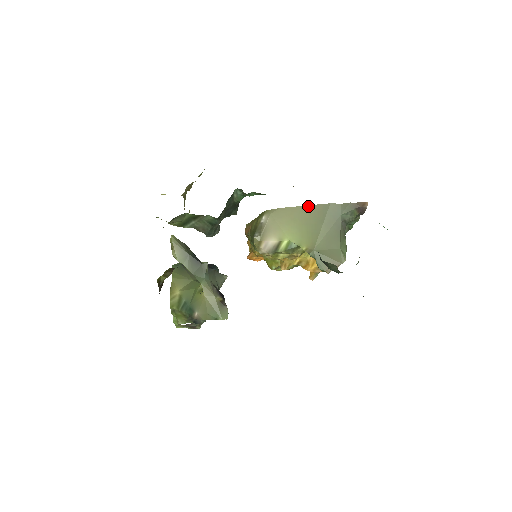
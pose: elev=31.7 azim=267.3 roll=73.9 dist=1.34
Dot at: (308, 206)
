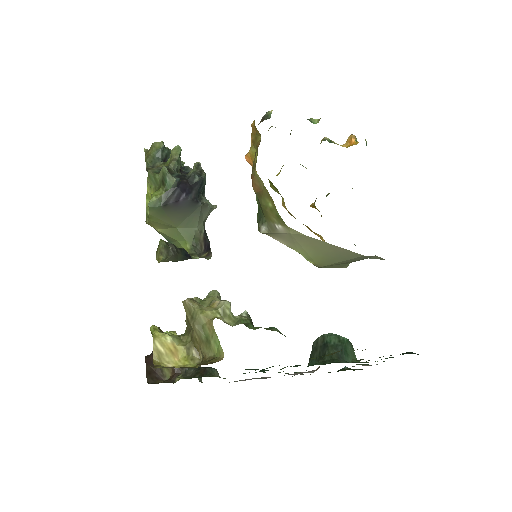
Dot at: (338, 247)
